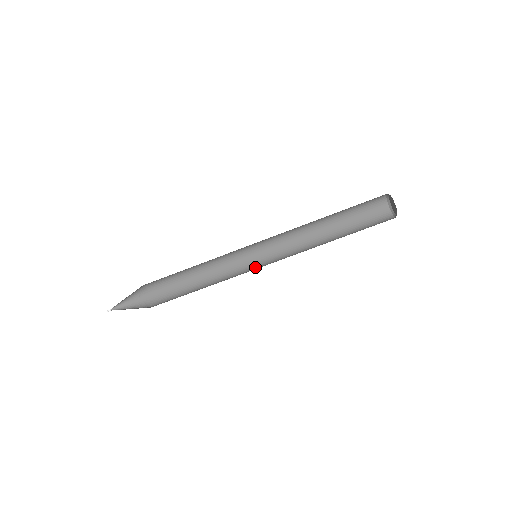
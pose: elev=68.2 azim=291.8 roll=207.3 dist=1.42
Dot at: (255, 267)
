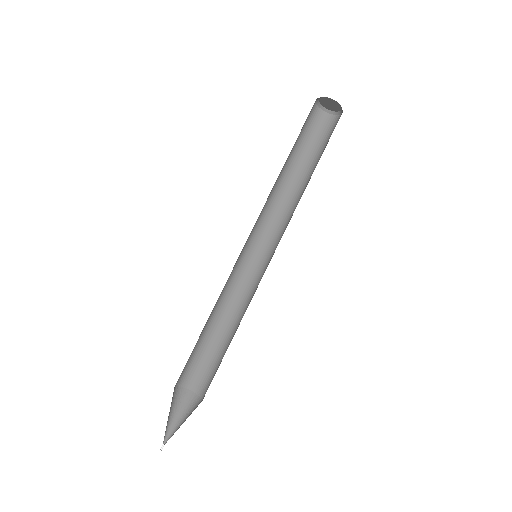
Dot at: (264, 268)
